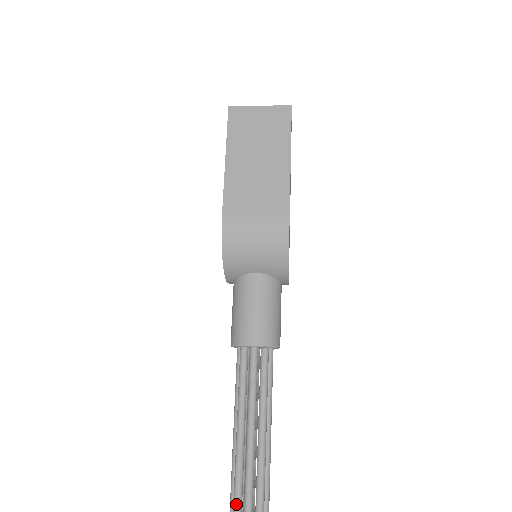
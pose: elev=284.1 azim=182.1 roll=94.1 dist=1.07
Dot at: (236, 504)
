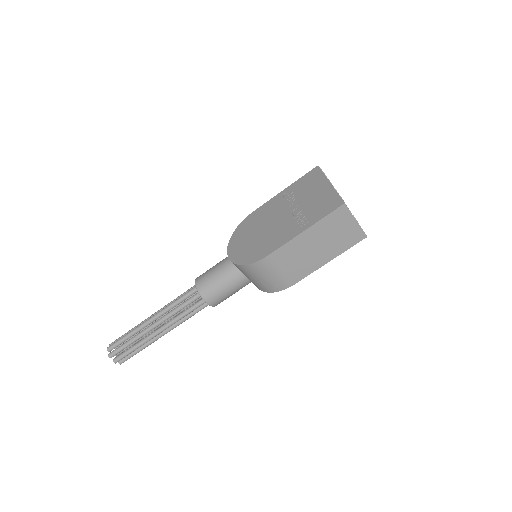
Dot at: (129, 344)
